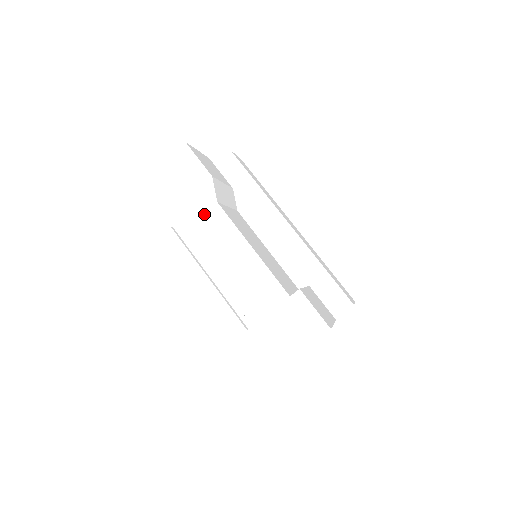
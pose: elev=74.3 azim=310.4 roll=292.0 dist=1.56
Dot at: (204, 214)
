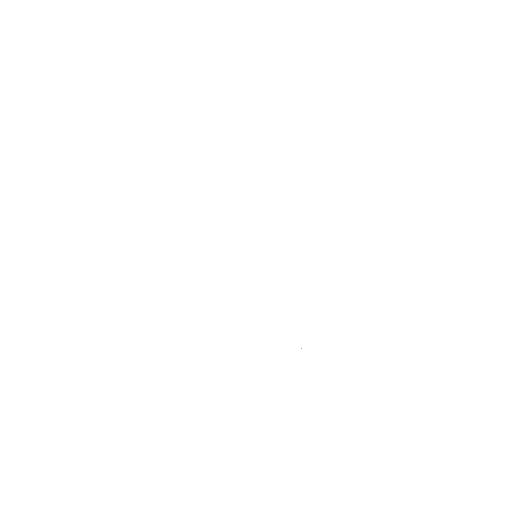
Dot at: occluded
